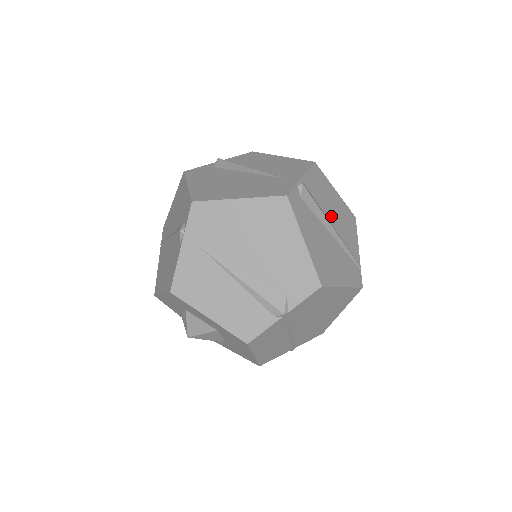
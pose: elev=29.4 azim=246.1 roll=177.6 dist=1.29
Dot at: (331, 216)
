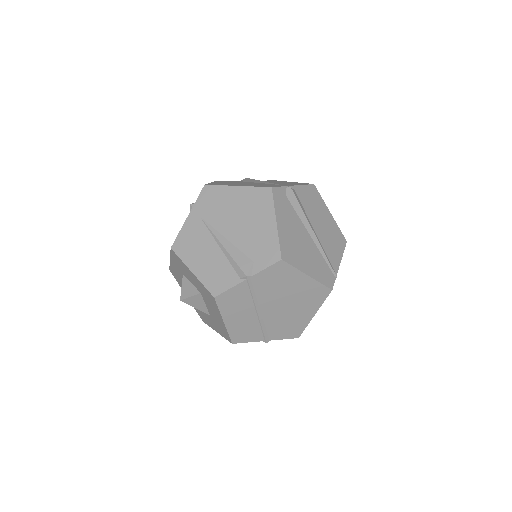
Dot at: (316, 225)
